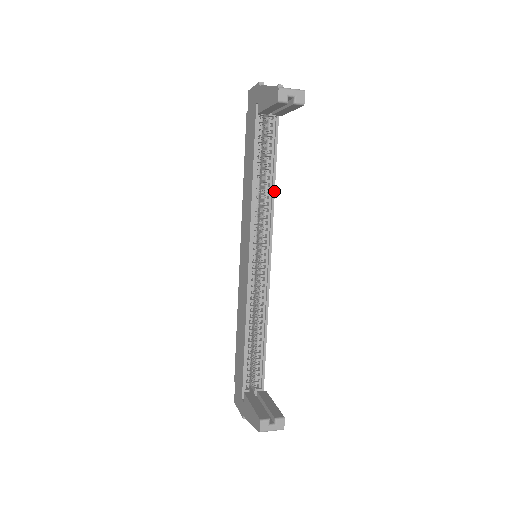
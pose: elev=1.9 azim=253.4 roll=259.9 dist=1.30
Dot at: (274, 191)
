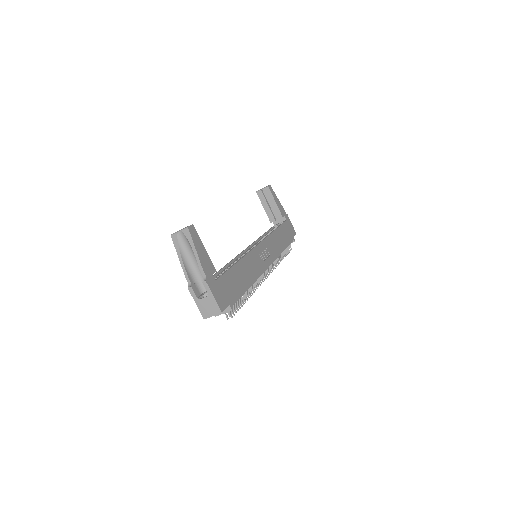
Dot at: (272, 232)
